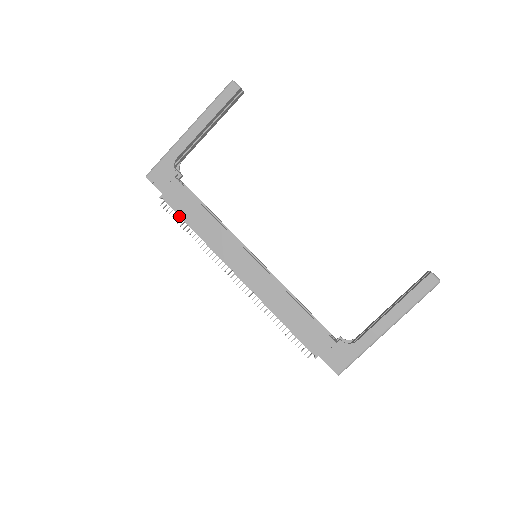
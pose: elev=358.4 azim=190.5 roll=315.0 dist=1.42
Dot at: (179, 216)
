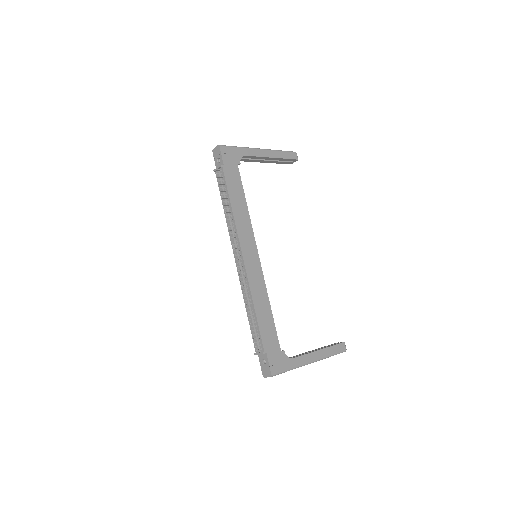
Dot at: (222, 188)
